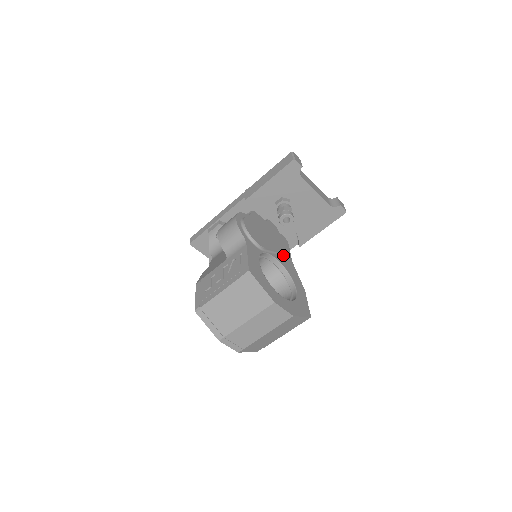
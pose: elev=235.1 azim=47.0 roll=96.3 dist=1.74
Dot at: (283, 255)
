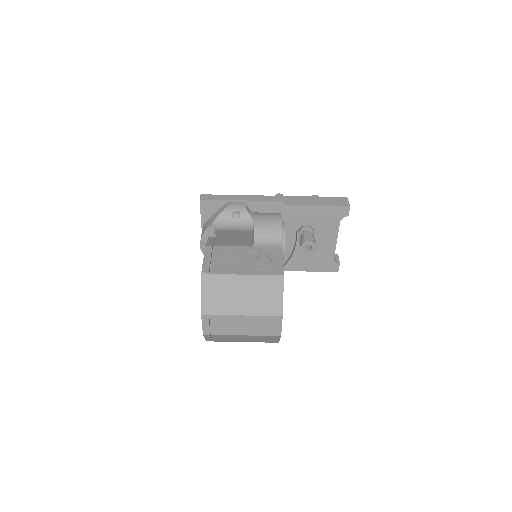
Dot at: occluded
